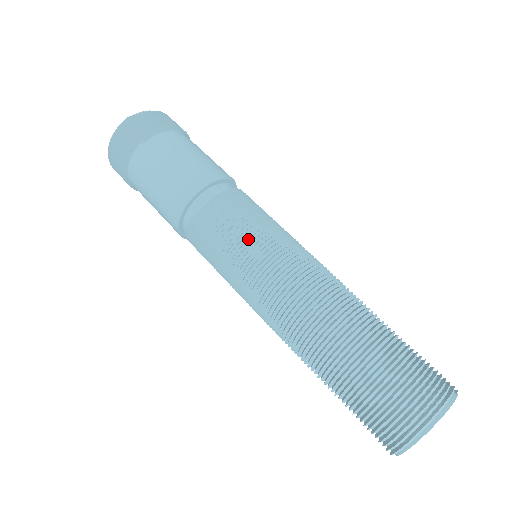
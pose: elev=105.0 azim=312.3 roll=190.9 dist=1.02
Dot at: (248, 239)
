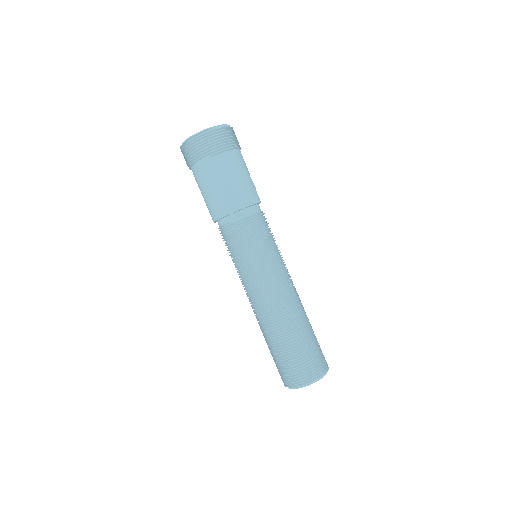
Dot at: (257, 255)
